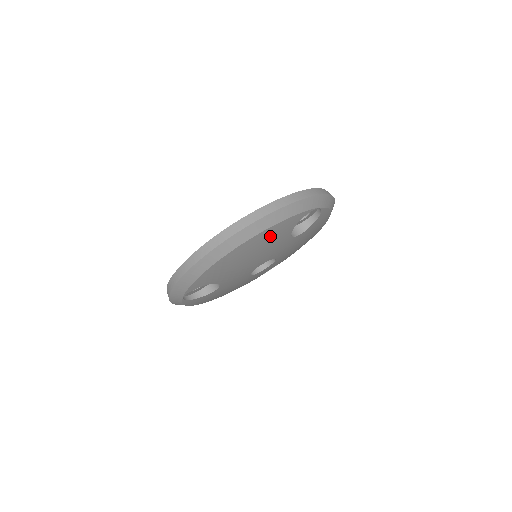
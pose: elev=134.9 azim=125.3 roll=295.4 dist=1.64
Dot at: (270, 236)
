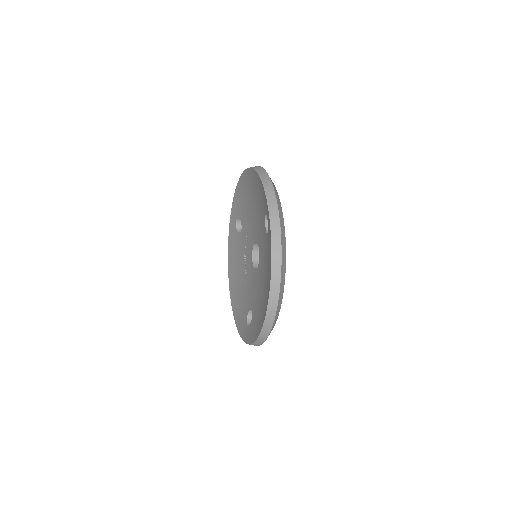
Dot at: occluded
